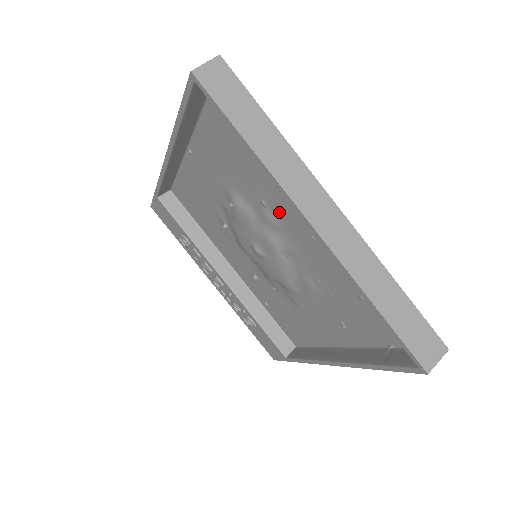
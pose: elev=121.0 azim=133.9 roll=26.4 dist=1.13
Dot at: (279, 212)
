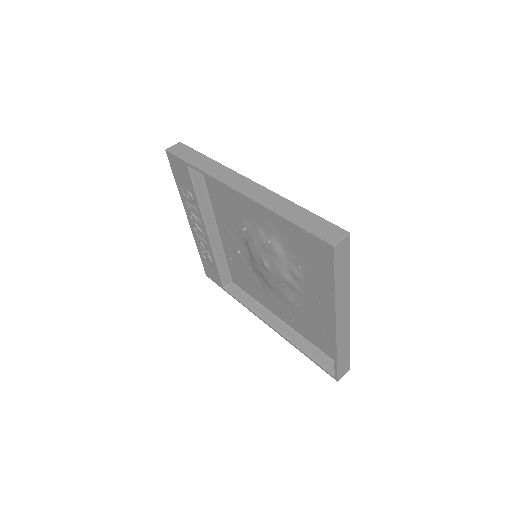
Dot at: (307, 280)
